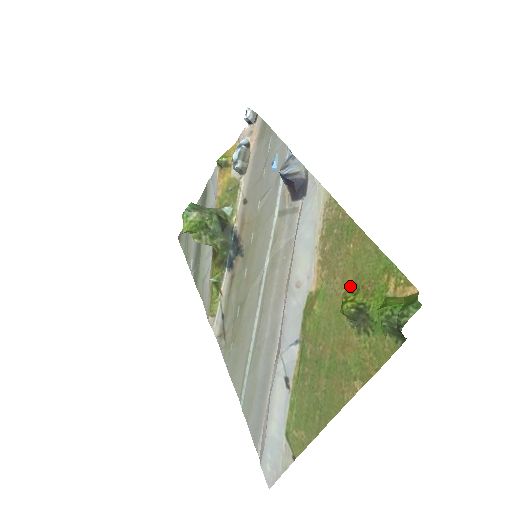
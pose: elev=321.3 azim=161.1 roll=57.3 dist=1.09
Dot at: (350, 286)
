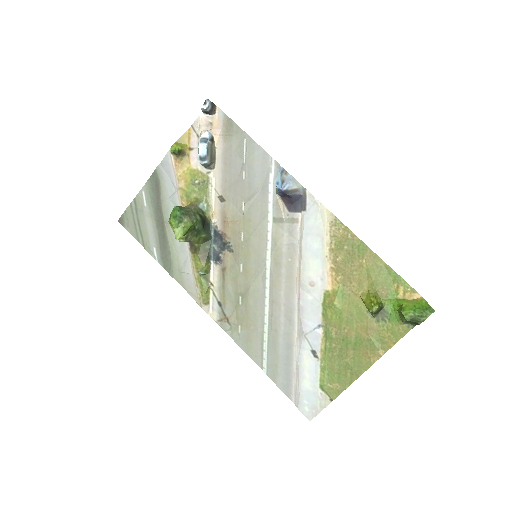
Dot at: (366, 290)
